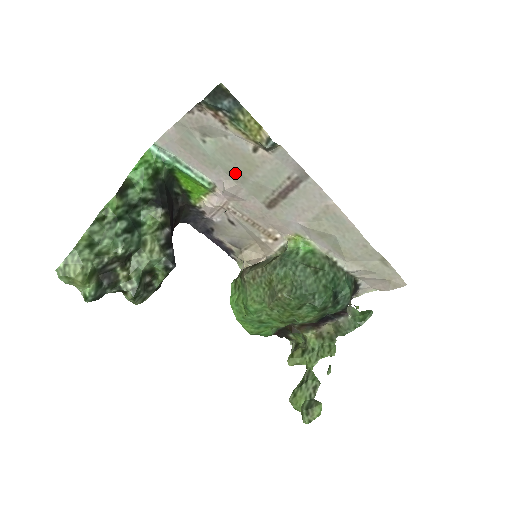
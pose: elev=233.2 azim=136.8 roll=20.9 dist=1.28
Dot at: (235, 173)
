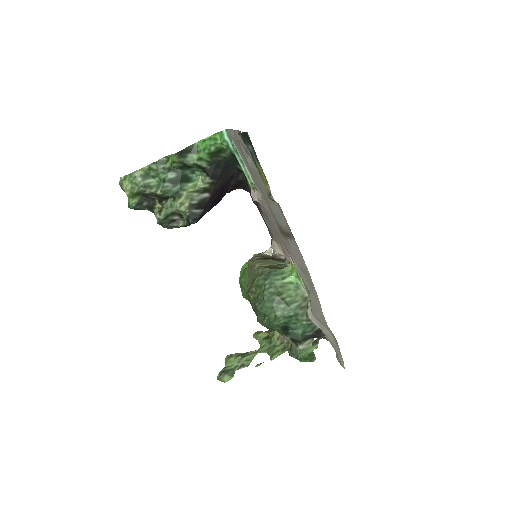
Dot at: (262, 192)
